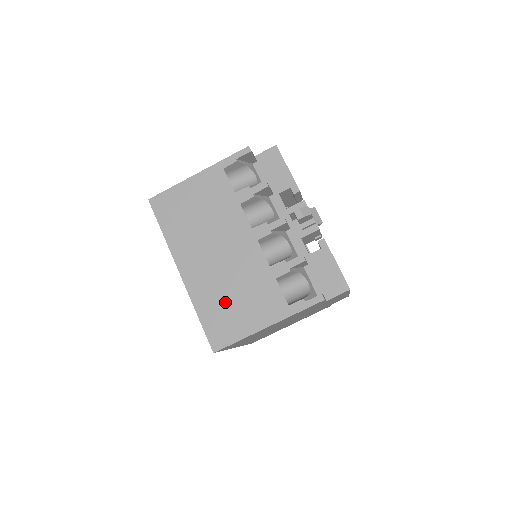
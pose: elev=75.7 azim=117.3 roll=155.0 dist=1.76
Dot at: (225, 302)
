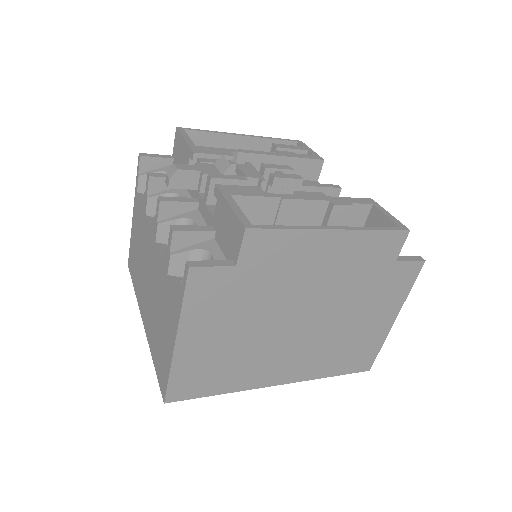
Dot at: (158, 333)
